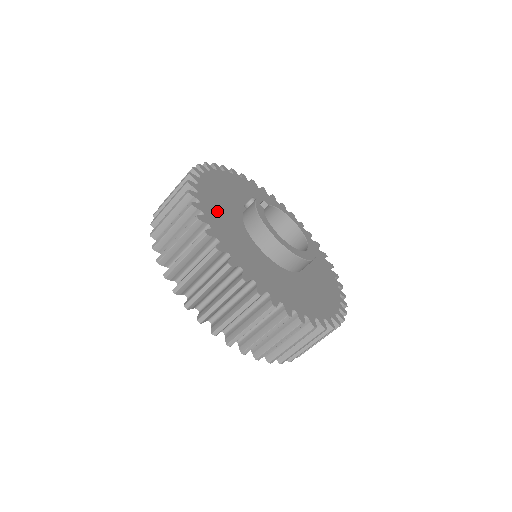
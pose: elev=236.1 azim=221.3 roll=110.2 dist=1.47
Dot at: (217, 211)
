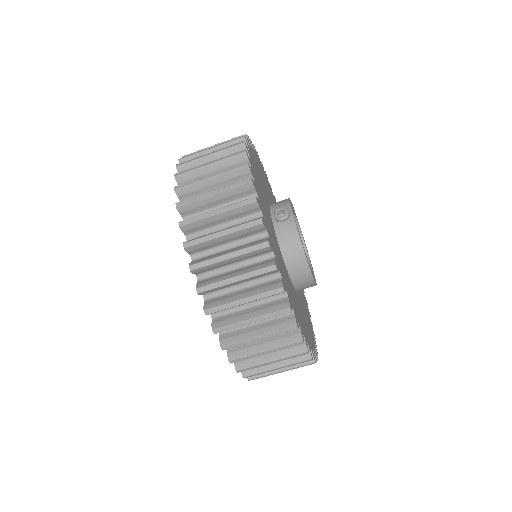
Dot at: (277, 253)
